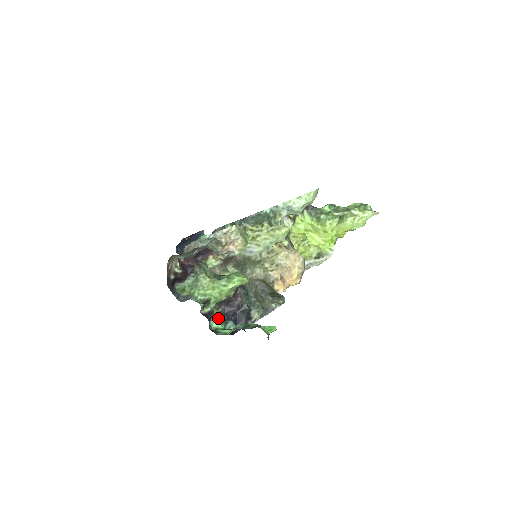
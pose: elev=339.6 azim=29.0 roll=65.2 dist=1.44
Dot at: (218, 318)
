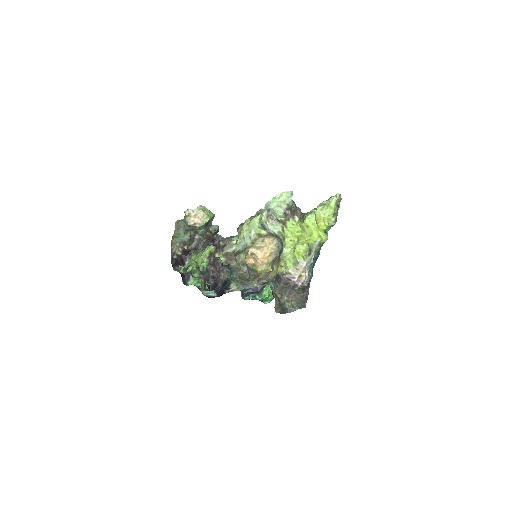
Dot at: (195, 280)
